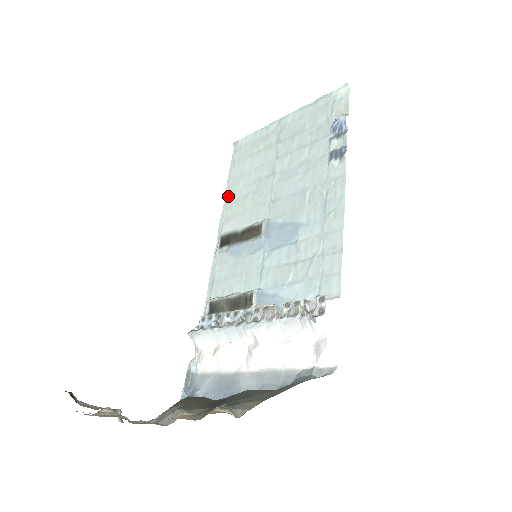
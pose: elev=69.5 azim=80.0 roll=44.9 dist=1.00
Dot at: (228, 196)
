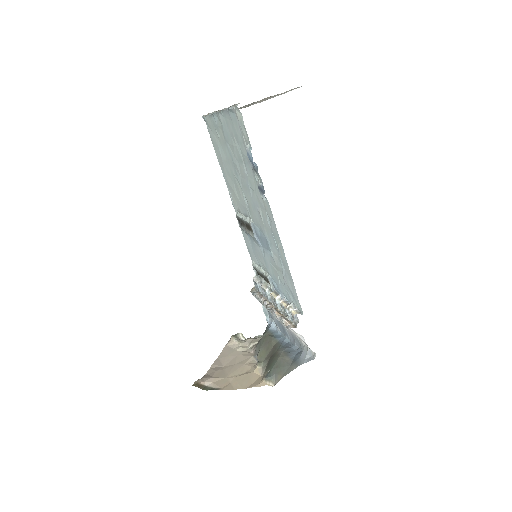
Dot at: (224, 177)
